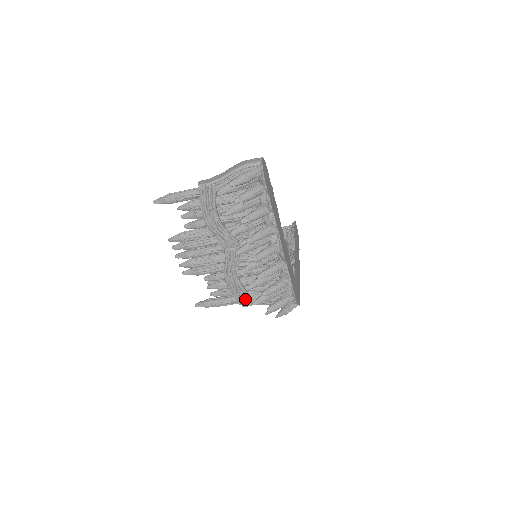
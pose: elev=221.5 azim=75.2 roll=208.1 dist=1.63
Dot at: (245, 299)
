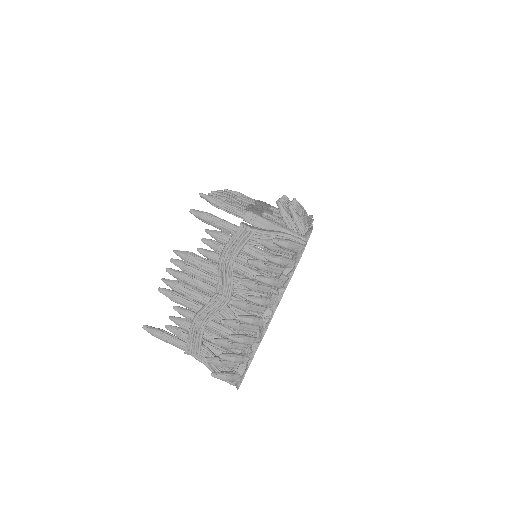
Dot at: (257, 213)
